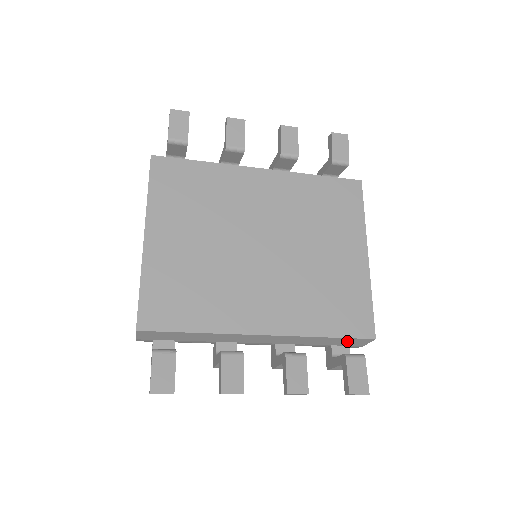
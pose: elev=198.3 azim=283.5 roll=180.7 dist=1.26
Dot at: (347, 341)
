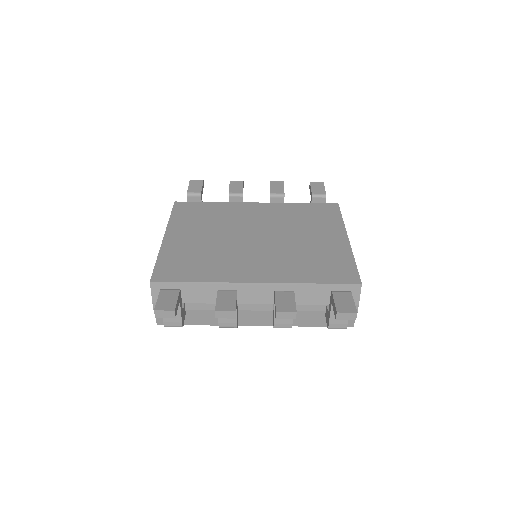
Dot at: occluded
